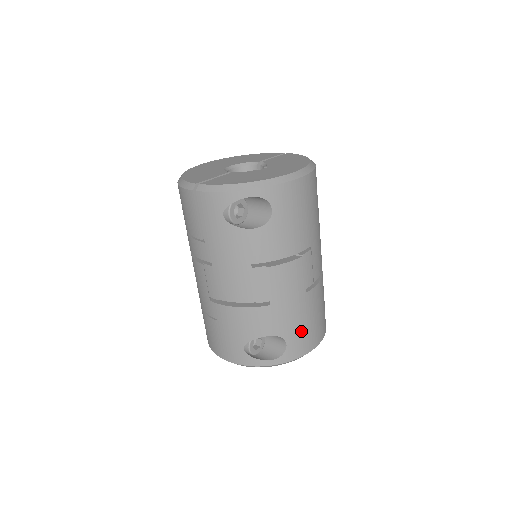
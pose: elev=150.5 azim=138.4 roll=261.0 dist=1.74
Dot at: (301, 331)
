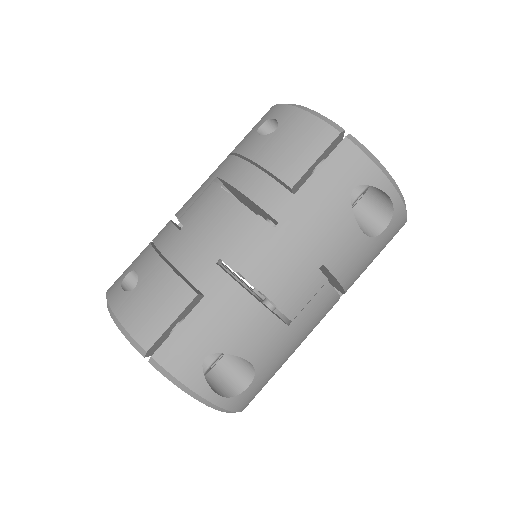
Dot at: (266, 380)
